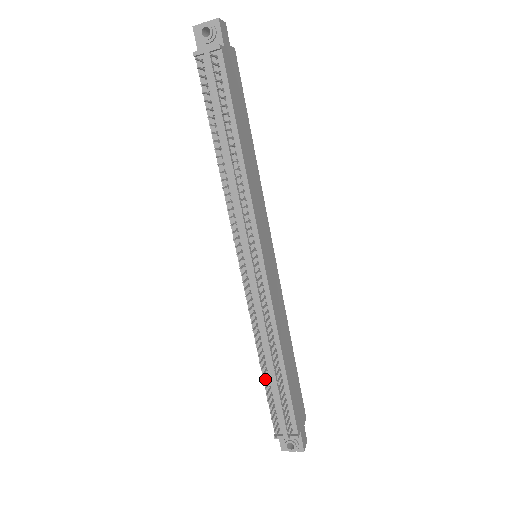
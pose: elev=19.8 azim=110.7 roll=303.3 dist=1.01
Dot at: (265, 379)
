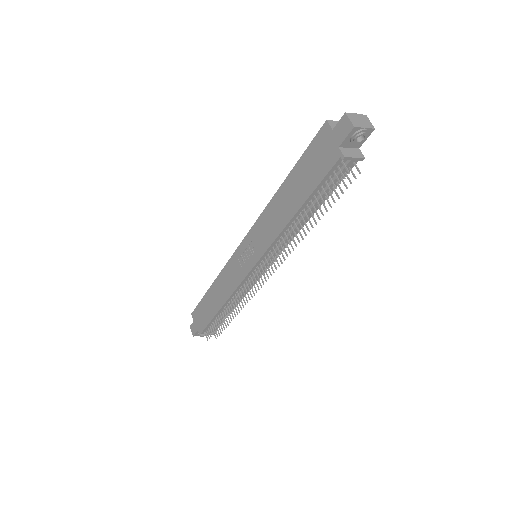
Dot at: (222, 319)
